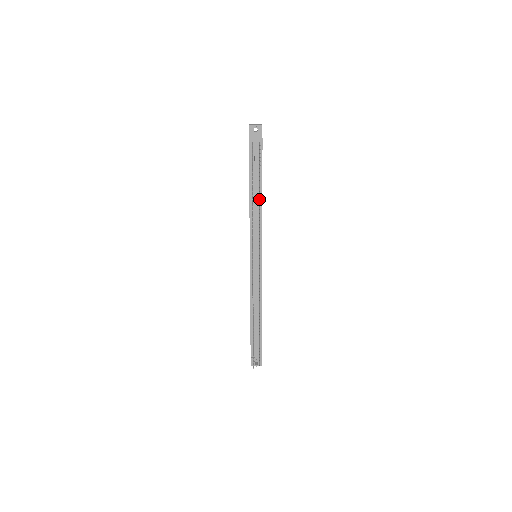
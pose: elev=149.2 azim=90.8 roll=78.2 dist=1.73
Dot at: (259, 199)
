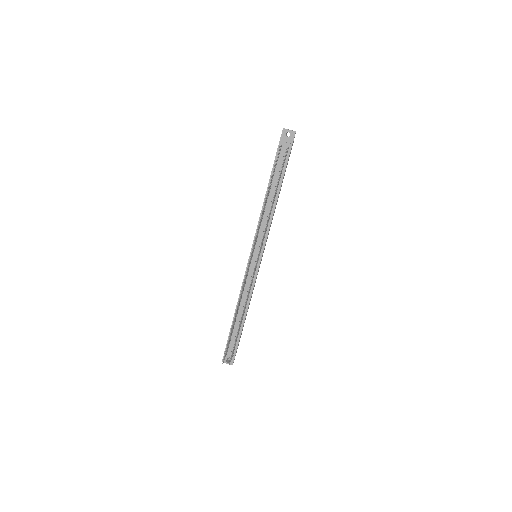
Dot at: (273, 201)
